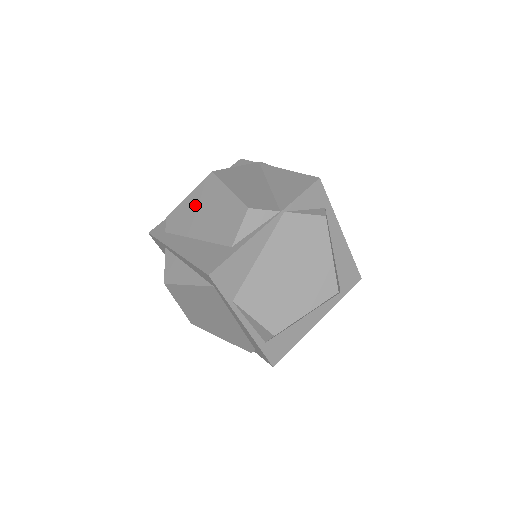
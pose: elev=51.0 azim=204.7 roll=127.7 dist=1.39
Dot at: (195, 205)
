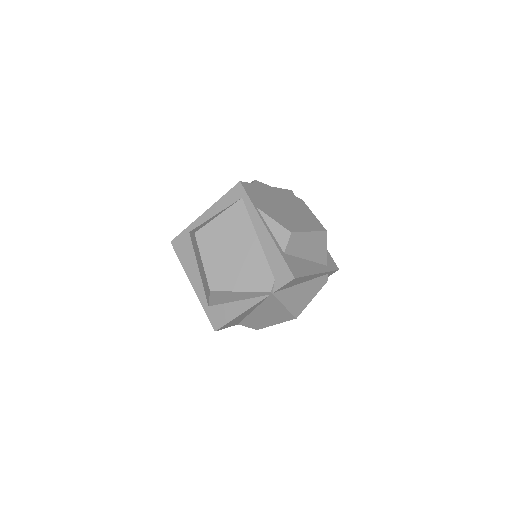
Dot at: occluded
